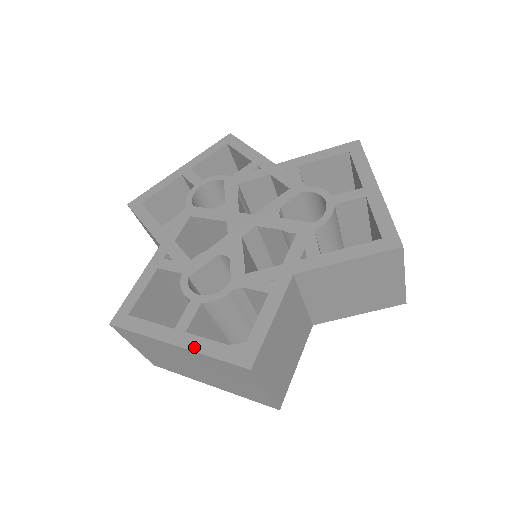
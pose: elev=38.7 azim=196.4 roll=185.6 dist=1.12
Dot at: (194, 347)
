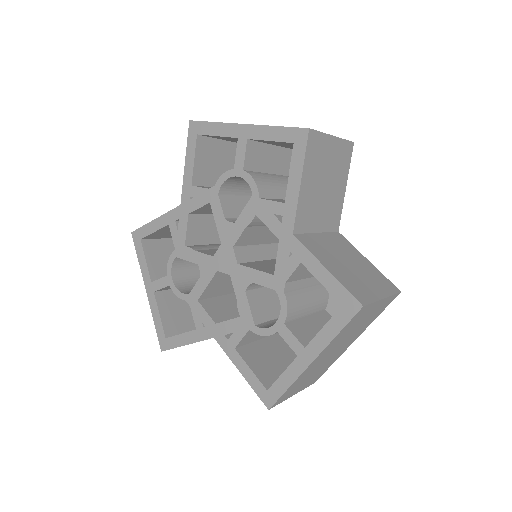
Dot at: (151, 306)
